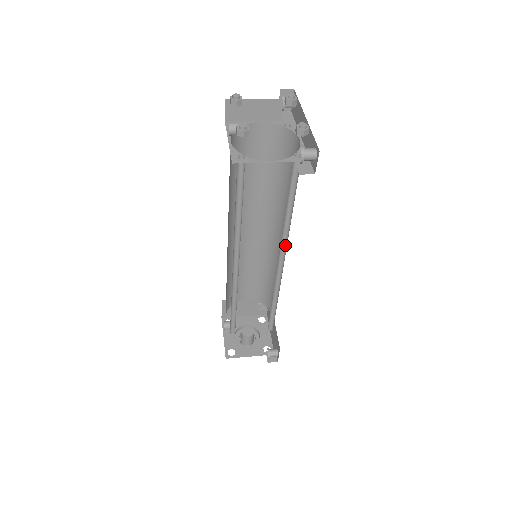
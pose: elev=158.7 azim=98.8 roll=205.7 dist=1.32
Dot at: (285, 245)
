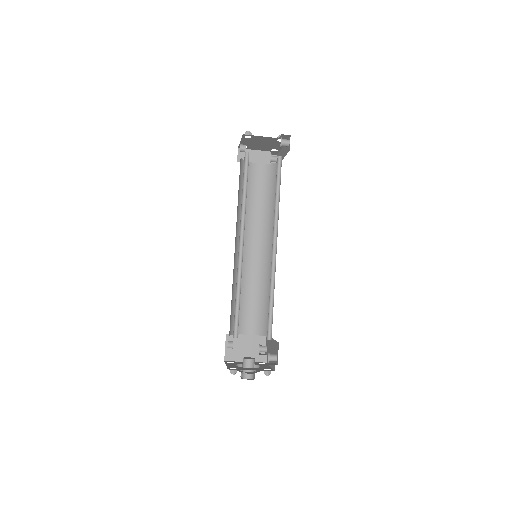
Dot at: (277, 230)
